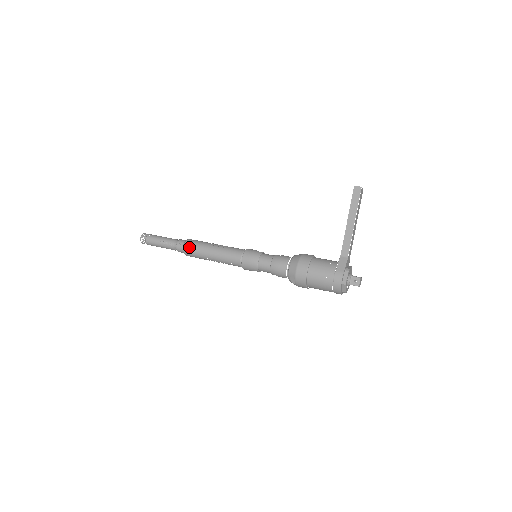
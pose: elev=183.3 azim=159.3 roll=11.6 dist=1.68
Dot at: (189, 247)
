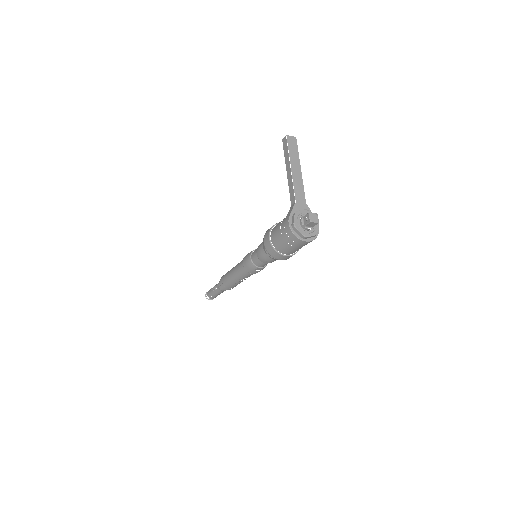
Dot at: (222, 280)
